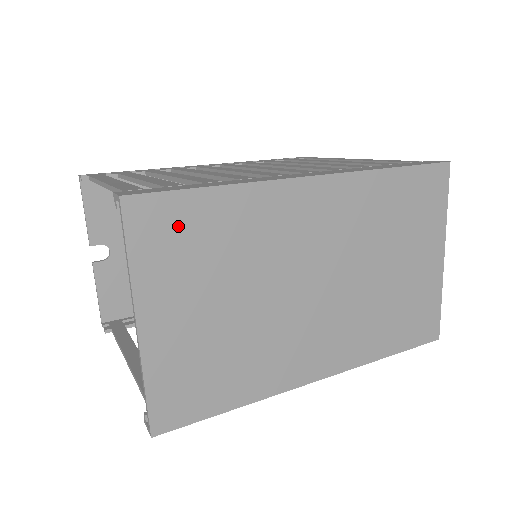
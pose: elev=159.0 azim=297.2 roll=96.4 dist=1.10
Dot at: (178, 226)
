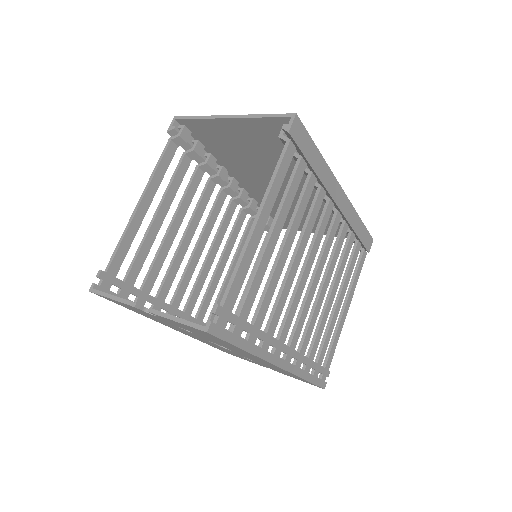
Dot at: (205, 135)
